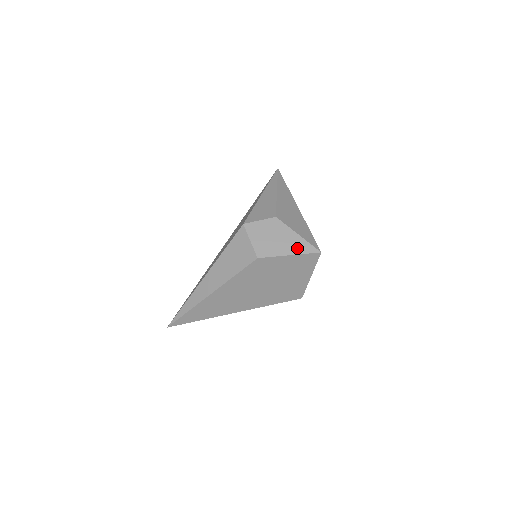
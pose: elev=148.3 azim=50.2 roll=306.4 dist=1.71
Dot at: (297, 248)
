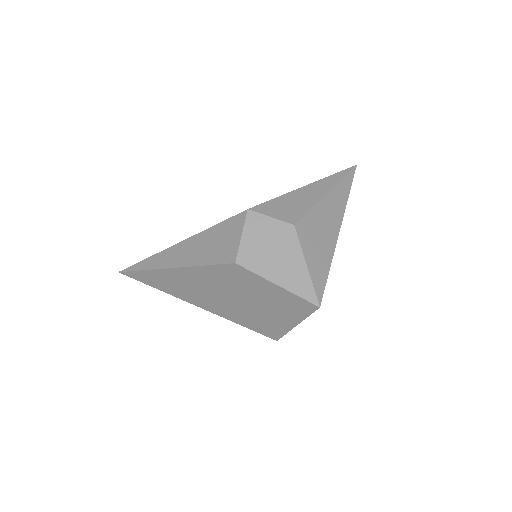
Dot at: (293, 282)
